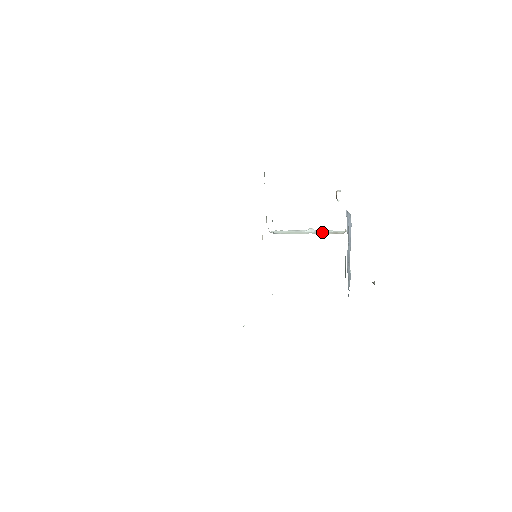
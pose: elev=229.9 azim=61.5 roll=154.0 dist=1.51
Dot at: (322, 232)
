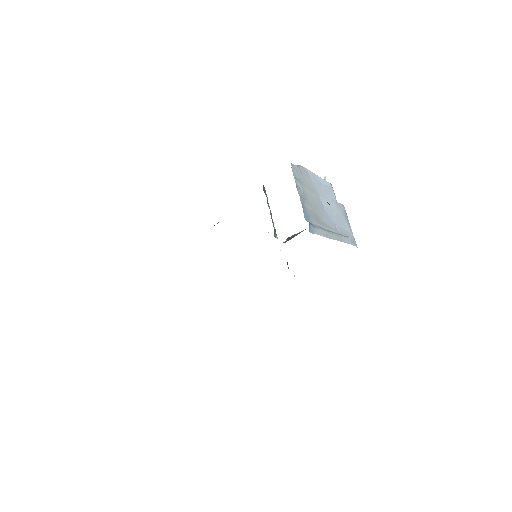
Dot at: occluded
